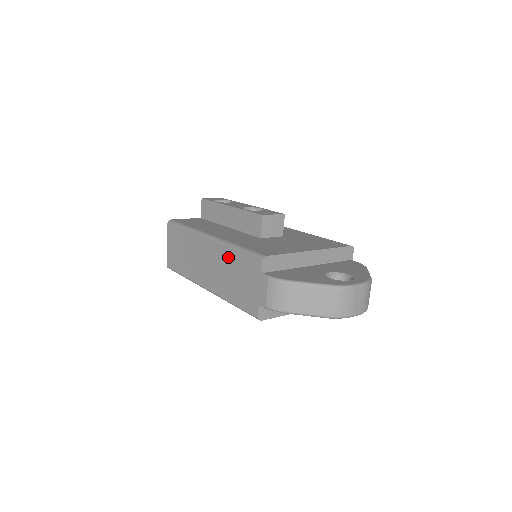
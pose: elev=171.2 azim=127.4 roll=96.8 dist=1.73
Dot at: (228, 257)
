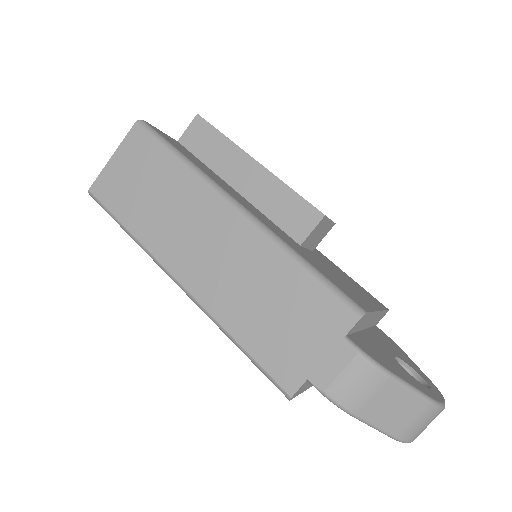
Dot at: (272, 265)
